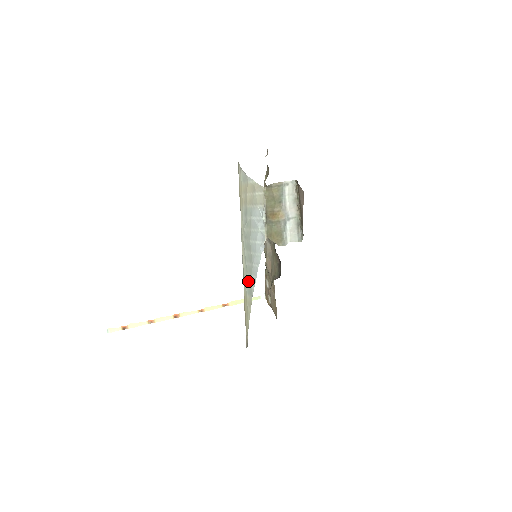
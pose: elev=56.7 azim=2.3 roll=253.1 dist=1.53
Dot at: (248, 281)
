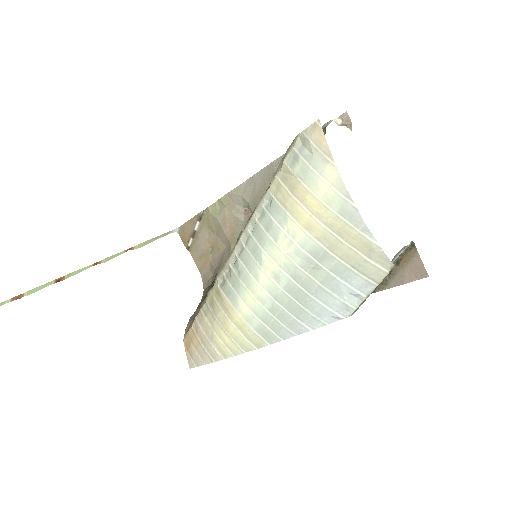
Dot at: (268, 322)
